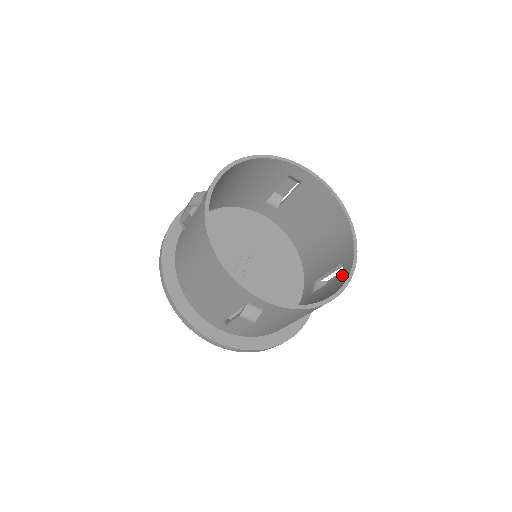
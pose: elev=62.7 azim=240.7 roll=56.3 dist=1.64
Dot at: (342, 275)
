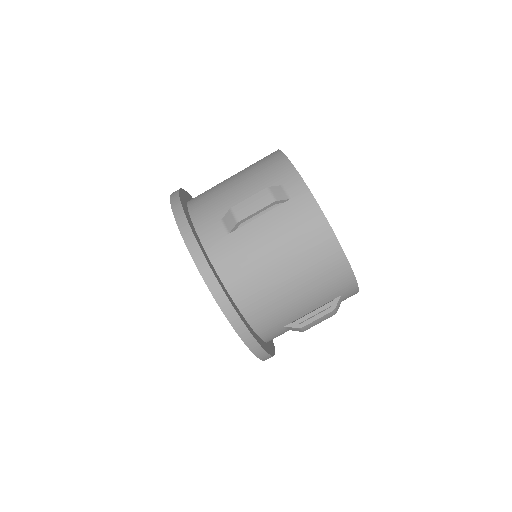
Dot at: occluded
